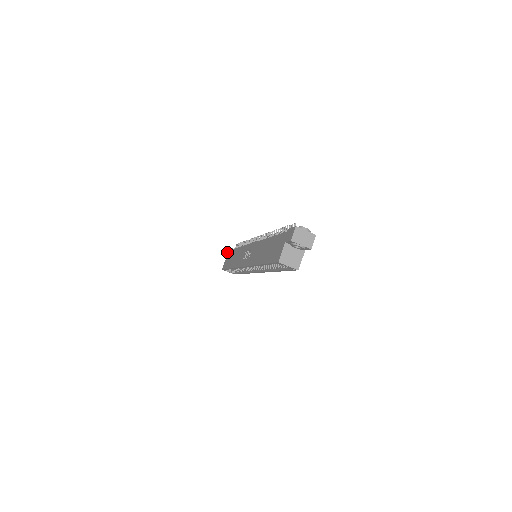
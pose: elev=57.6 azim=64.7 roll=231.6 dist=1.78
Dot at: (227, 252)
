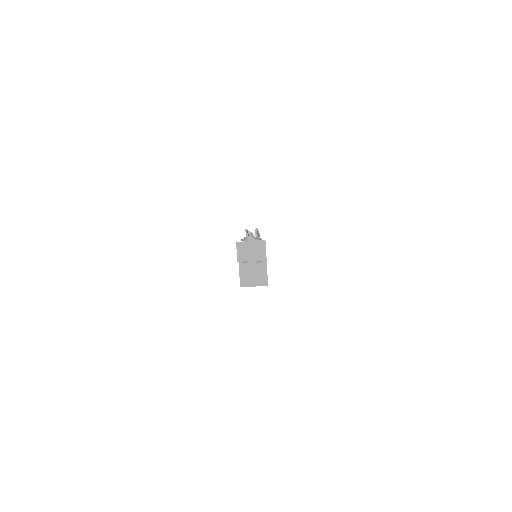
Dot at: occluded
